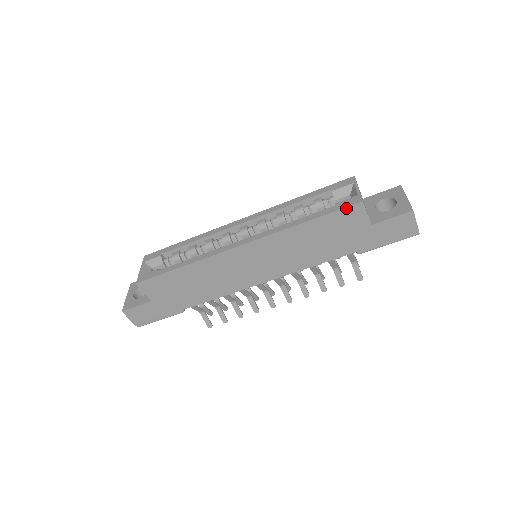
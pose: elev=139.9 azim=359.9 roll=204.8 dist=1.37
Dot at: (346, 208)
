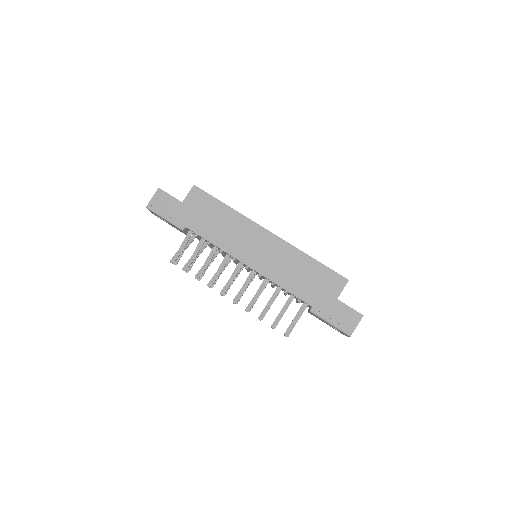
Dot at: (338, 274)
